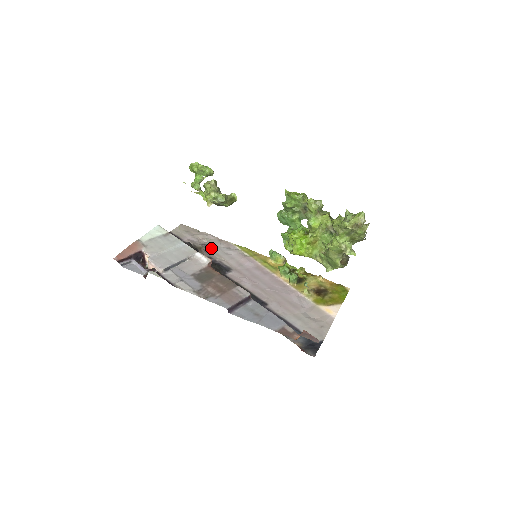
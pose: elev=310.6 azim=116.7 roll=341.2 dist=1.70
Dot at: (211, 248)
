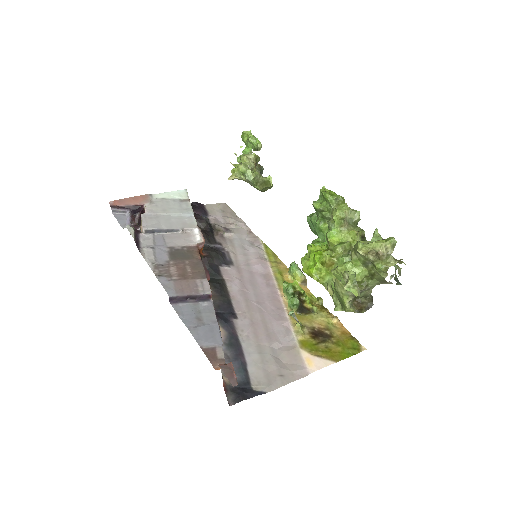
Dot at: (232, 235)
